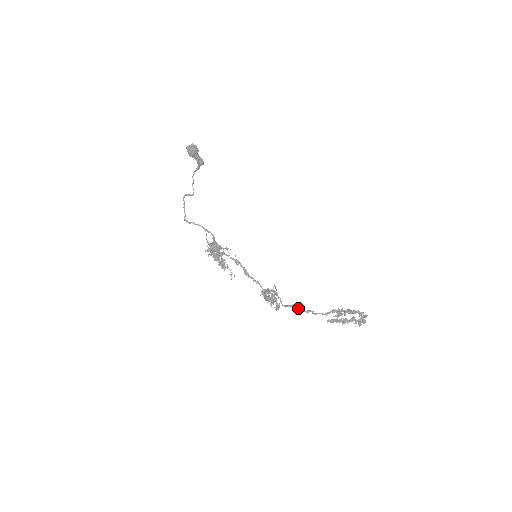
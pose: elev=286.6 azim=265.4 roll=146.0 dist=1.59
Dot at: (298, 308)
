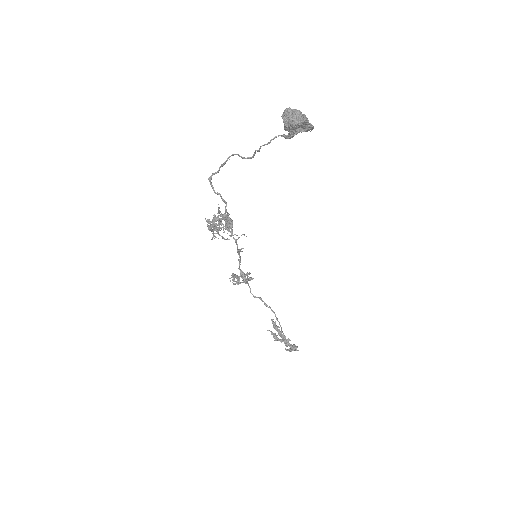
Dot at: occluded
